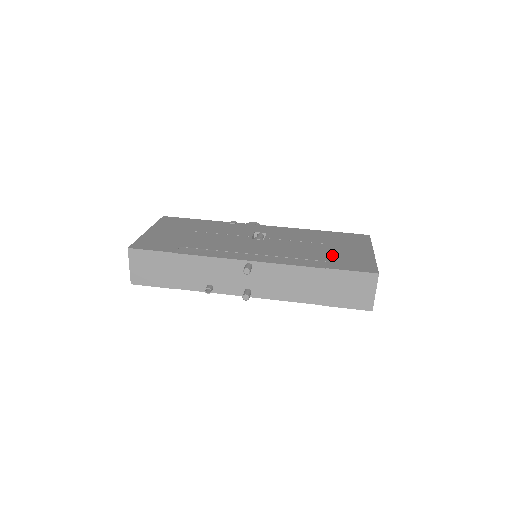
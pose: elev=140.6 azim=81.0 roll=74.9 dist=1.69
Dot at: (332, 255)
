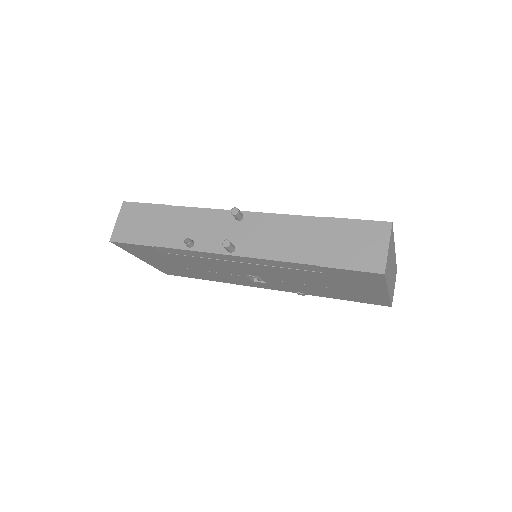
Dot at: occluded
